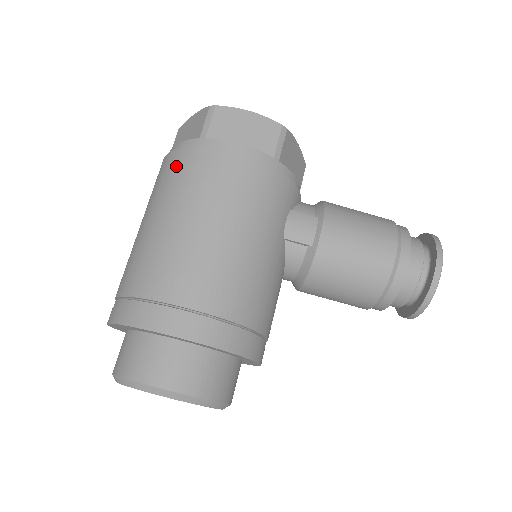
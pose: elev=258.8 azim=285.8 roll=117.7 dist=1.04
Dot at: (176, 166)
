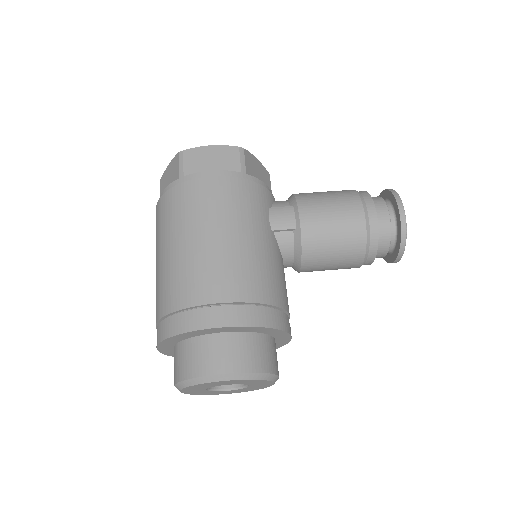
Dot at: (169, 205)
